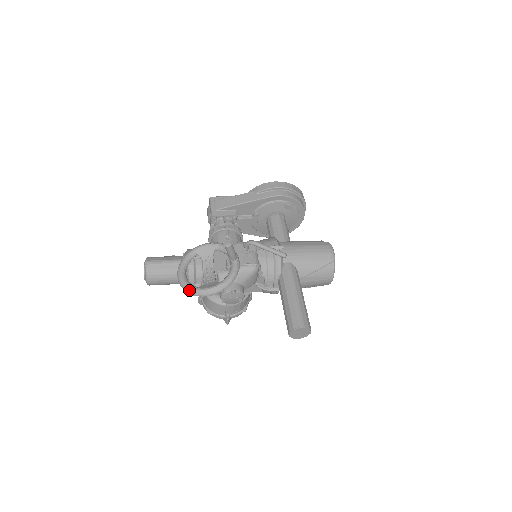
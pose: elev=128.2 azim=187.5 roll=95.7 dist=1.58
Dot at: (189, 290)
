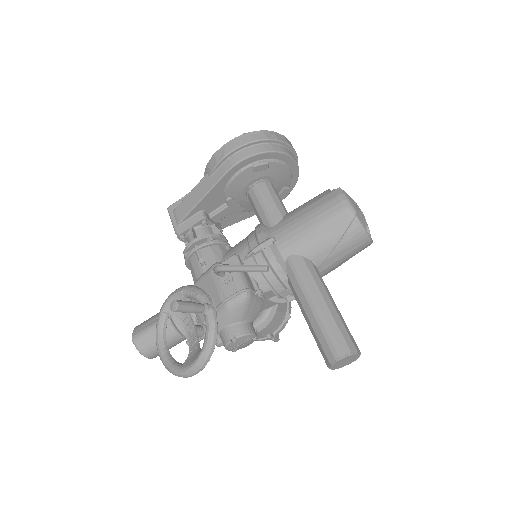
Dot at: (174, 374)
